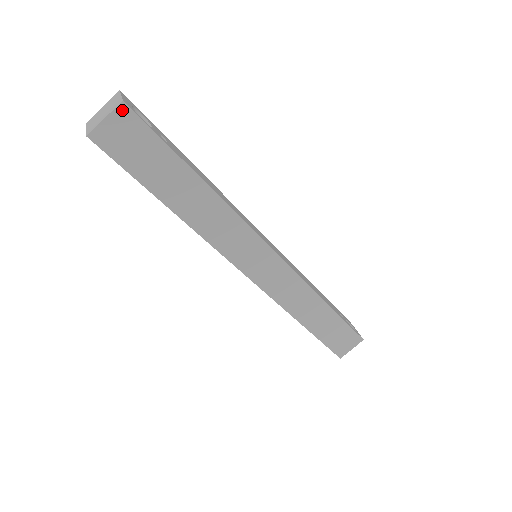
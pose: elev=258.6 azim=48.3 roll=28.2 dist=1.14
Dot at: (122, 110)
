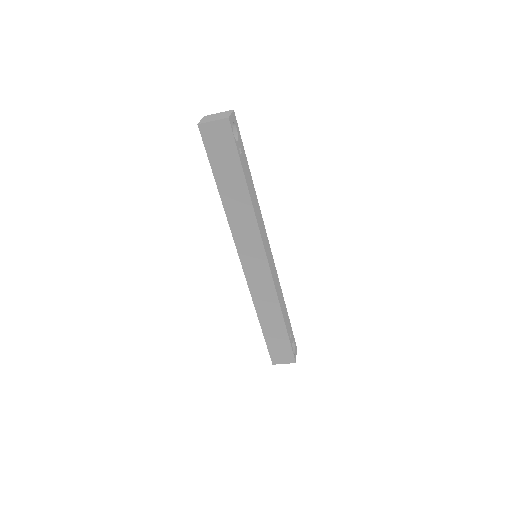
Dot at: (225, 122)
